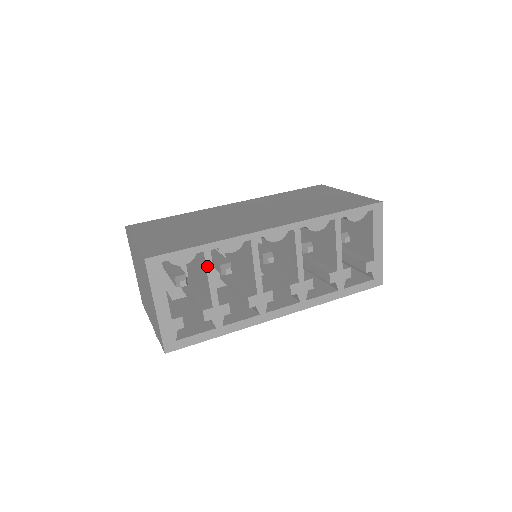
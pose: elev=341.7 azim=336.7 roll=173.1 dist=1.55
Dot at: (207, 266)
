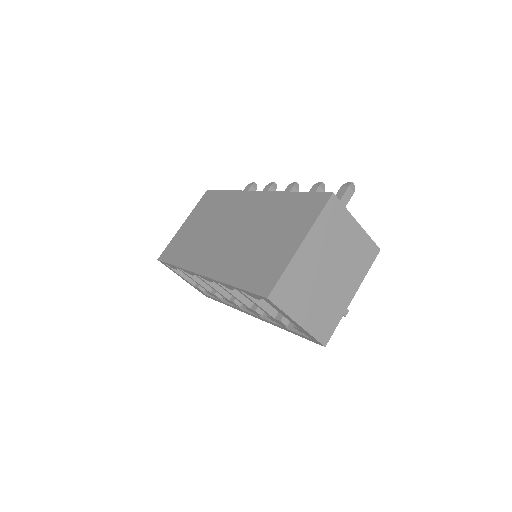
Dot at: occluded
